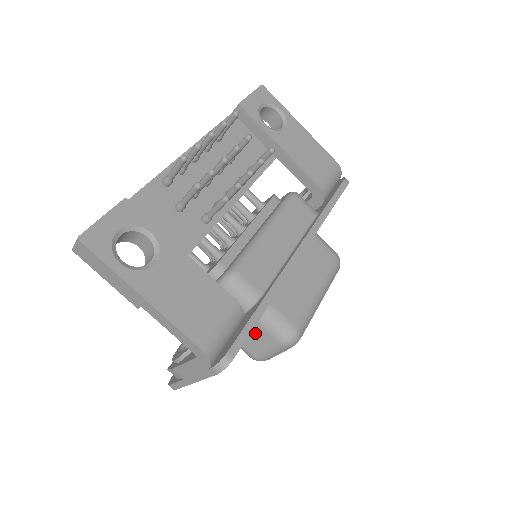
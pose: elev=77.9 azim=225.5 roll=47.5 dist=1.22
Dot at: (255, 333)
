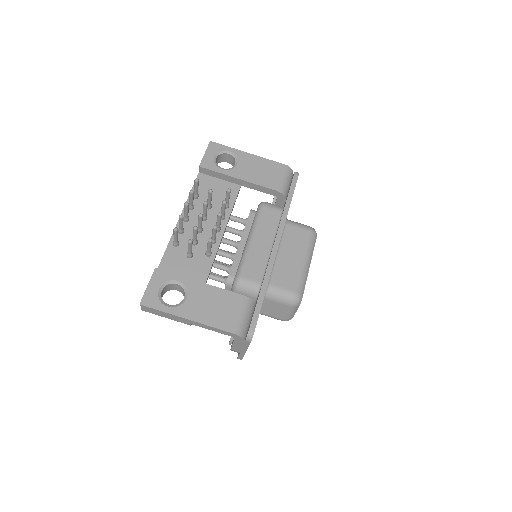
Dot at: (273, 306)
